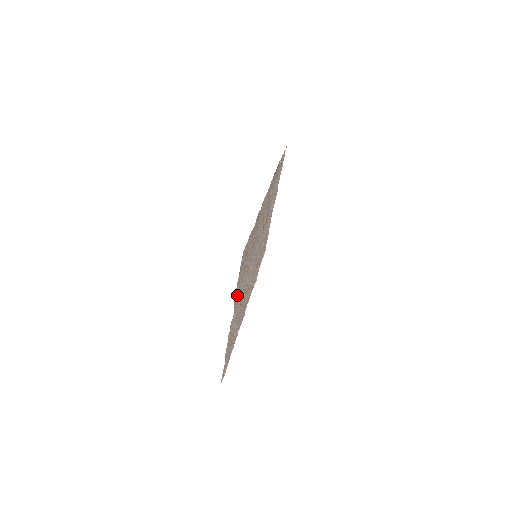
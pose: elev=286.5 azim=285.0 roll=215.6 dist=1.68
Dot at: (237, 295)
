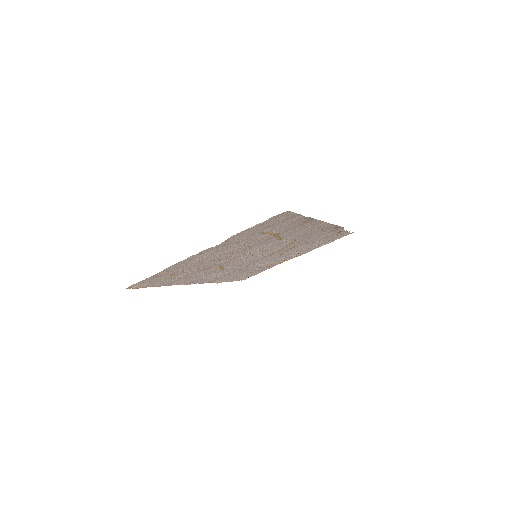
Dot at: (236, 239)
